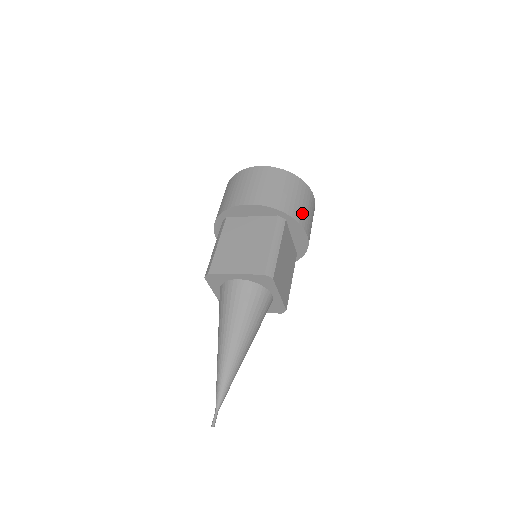
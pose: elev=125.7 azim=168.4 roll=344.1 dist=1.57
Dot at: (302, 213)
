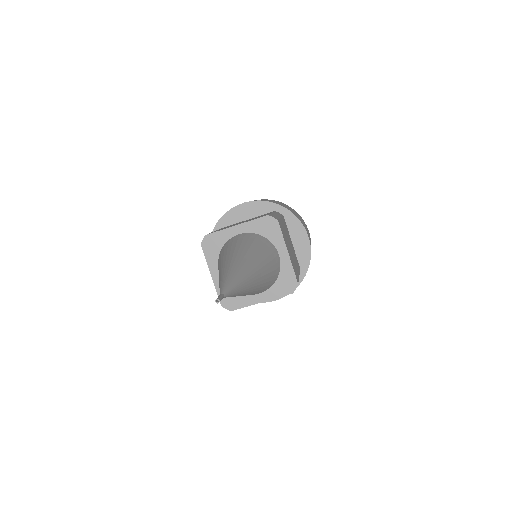
Dot at: (299, 218)
